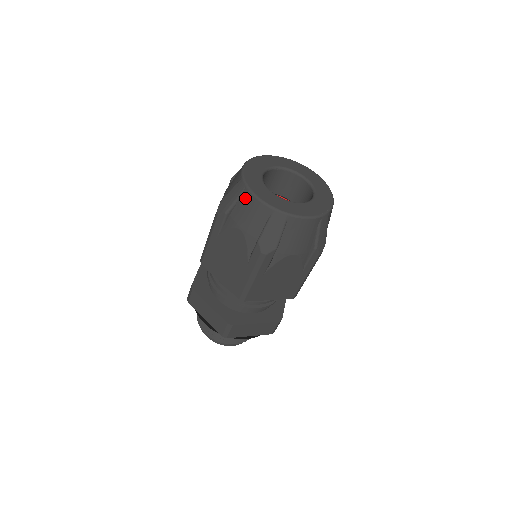
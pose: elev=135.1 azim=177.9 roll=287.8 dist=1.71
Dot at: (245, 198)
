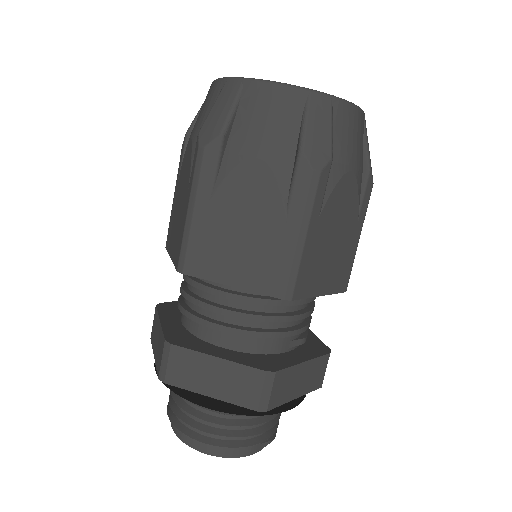
Dot at: occluded
